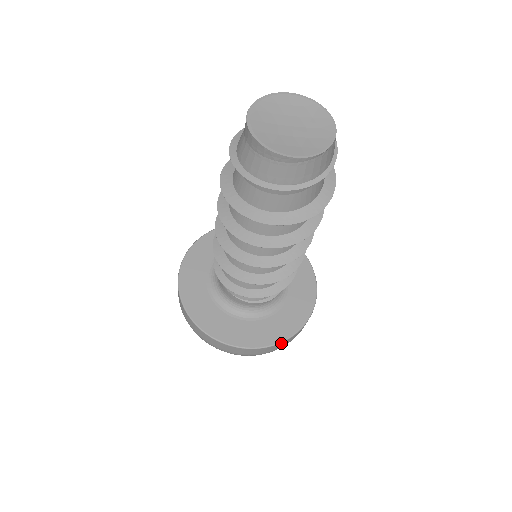
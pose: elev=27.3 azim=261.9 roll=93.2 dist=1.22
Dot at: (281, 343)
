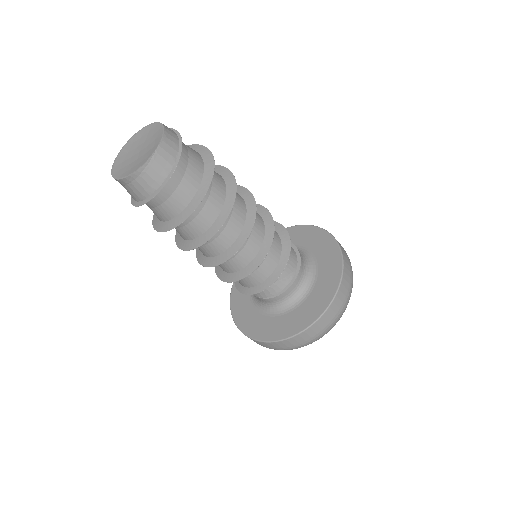
Dot at: (317, 322)
